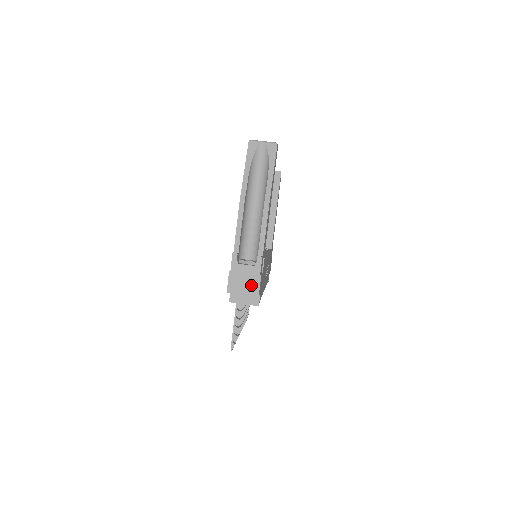
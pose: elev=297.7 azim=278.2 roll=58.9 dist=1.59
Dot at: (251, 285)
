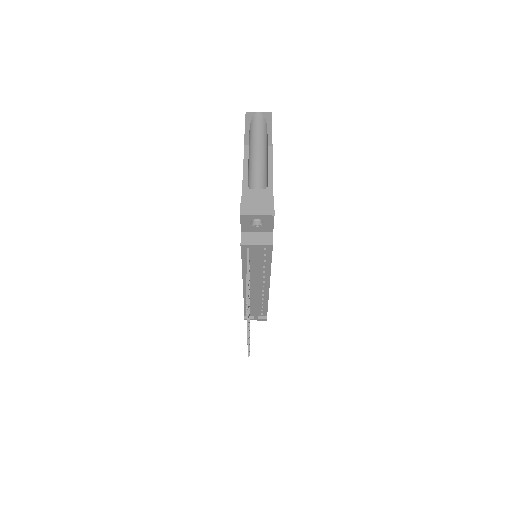
Dot at: (265, 206)
